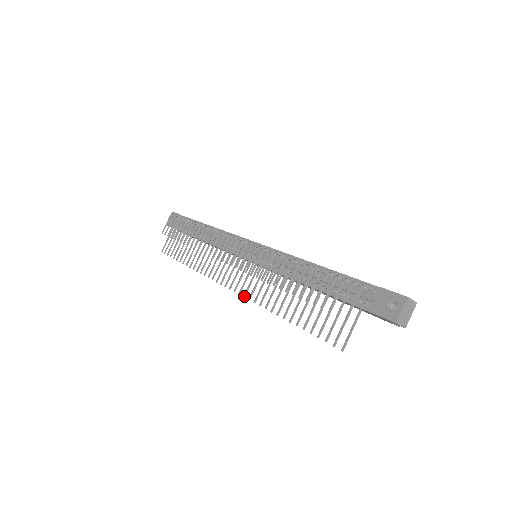
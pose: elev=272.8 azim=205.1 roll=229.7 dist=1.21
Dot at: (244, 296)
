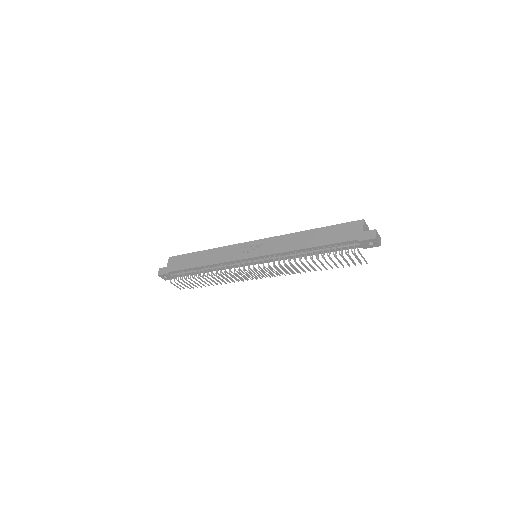
Dot at: occluded
